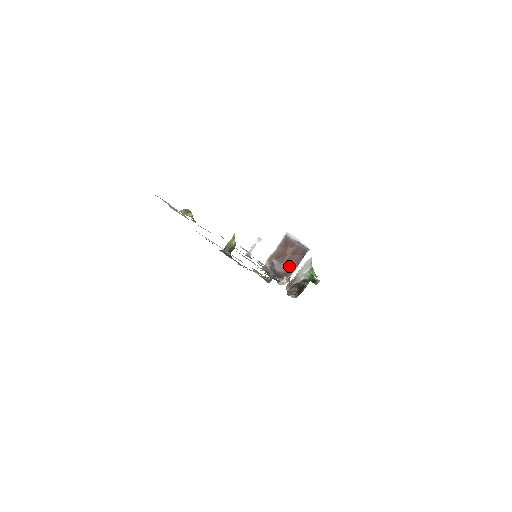
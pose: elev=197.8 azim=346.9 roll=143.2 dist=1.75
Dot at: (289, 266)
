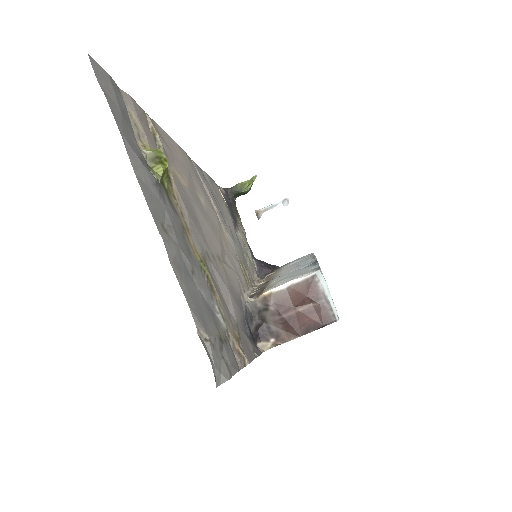
Dot at: (289, 327)
